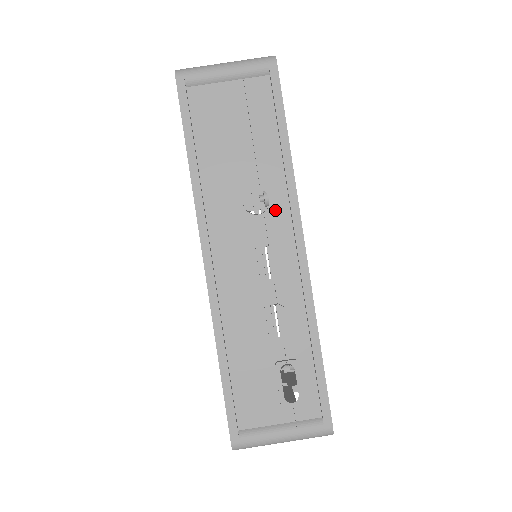
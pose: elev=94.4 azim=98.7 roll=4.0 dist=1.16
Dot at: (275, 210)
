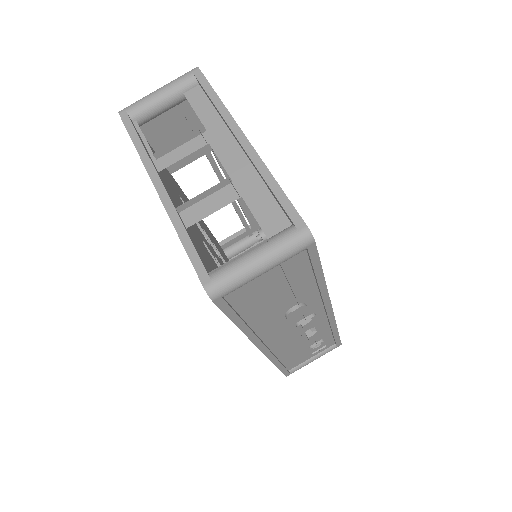
Dot at: (310, 306)
